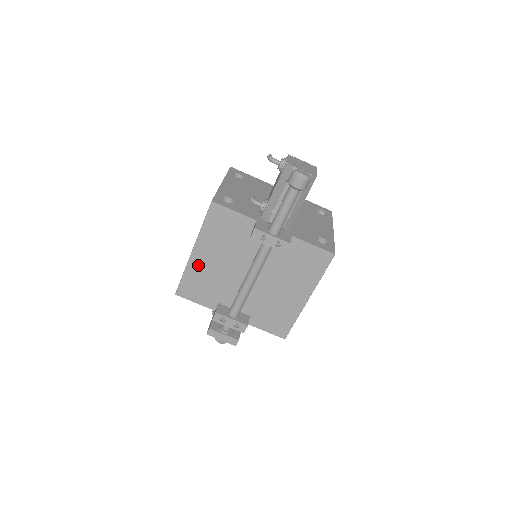
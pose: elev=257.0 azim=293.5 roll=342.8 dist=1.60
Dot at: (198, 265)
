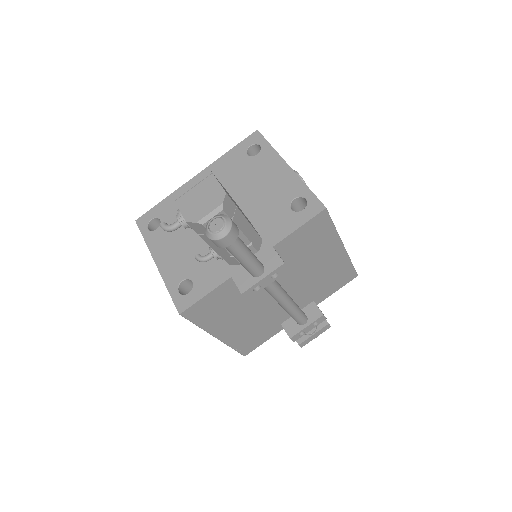
Dot at: (233, 335)
